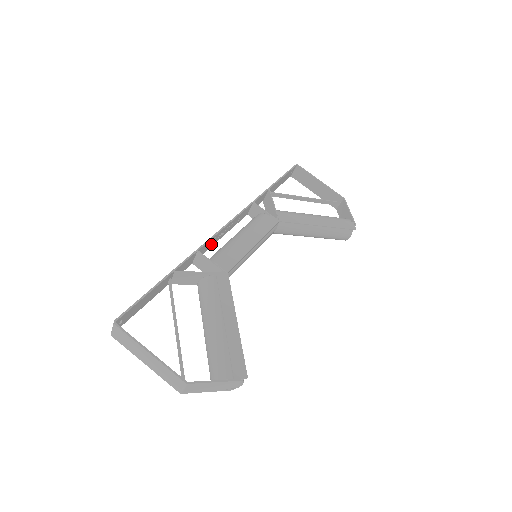
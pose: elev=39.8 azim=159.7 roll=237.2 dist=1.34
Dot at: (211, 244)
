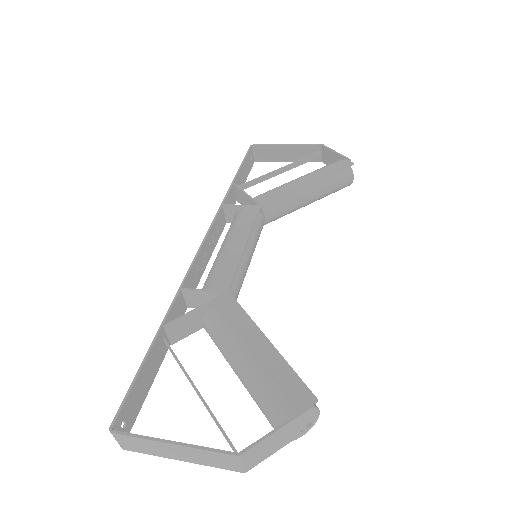
Dot at: (198, 274)
